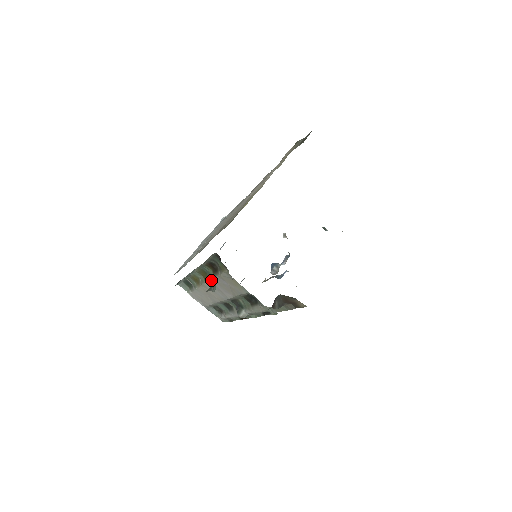
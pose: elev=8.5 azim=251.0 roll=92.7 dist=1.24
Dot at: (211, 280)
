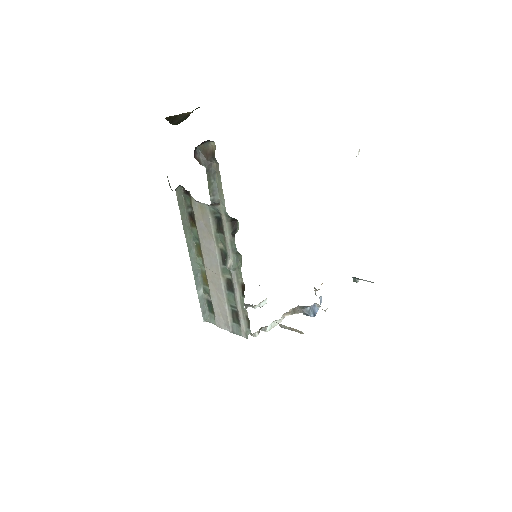
Dot at: (200, 243)
